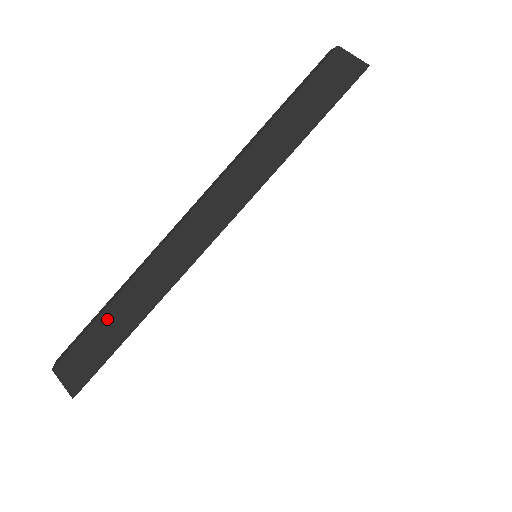
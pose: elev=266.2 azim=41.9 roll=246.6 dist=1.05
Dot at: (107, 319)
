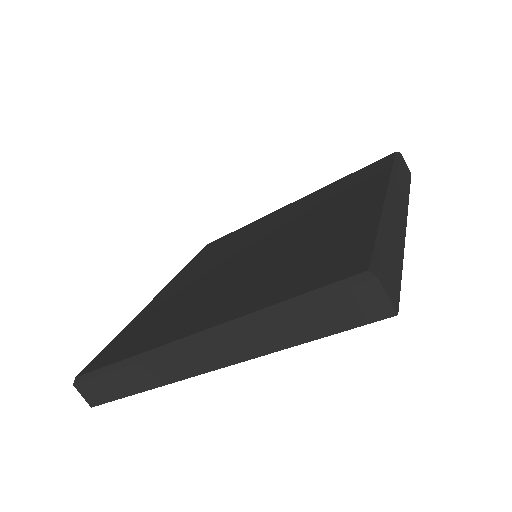
Dot at: (115, 377)
